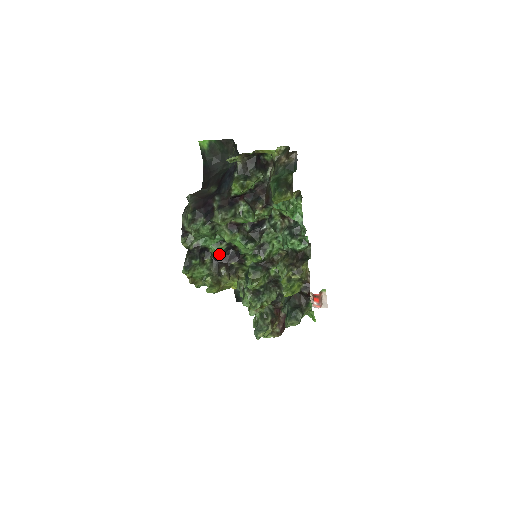
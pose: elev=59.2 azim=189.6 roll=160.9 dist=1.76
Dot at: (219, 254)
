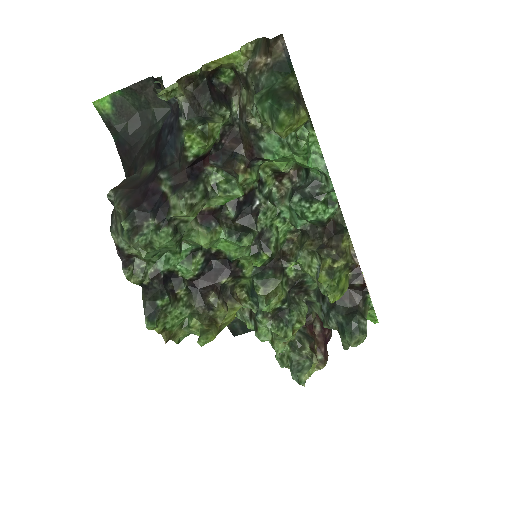
Dot at: (196, 275)
